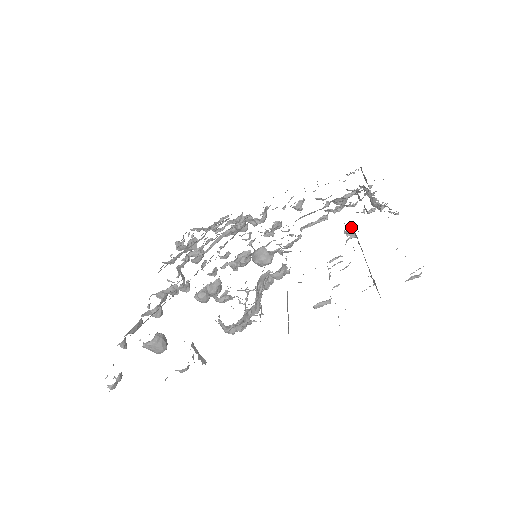
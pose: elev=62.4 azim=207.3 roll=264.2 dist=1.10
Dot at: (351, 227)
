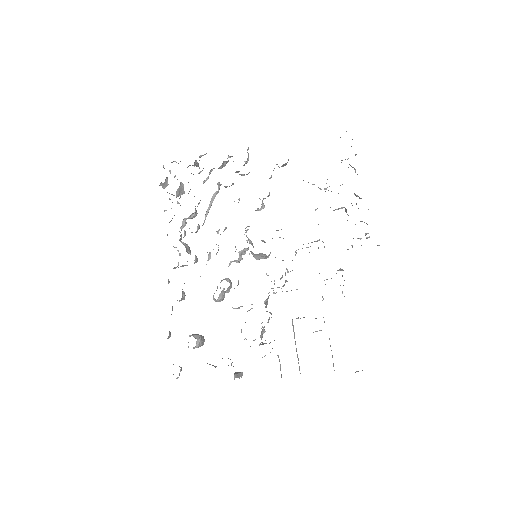
Dot at: (341, 269)
